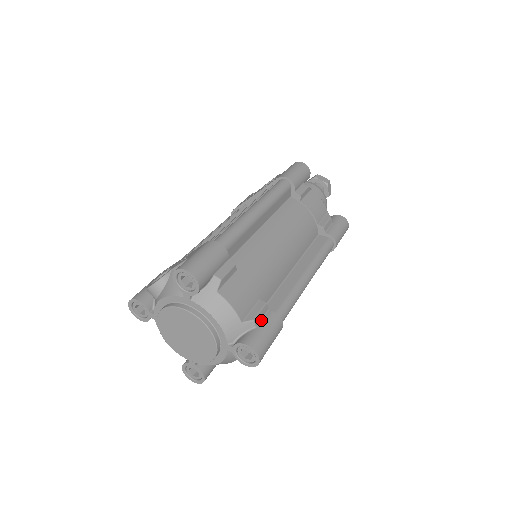
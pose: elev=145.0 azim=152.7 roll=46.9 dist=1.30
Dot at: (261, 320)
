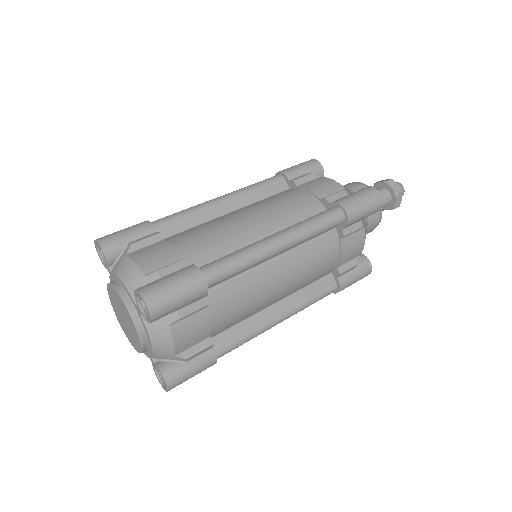
Dot at: (173, 273)
